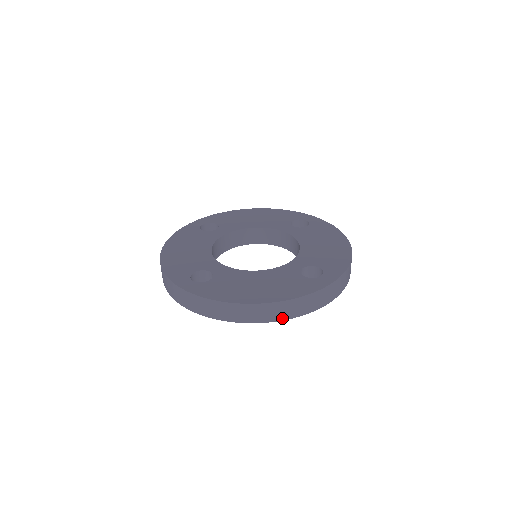
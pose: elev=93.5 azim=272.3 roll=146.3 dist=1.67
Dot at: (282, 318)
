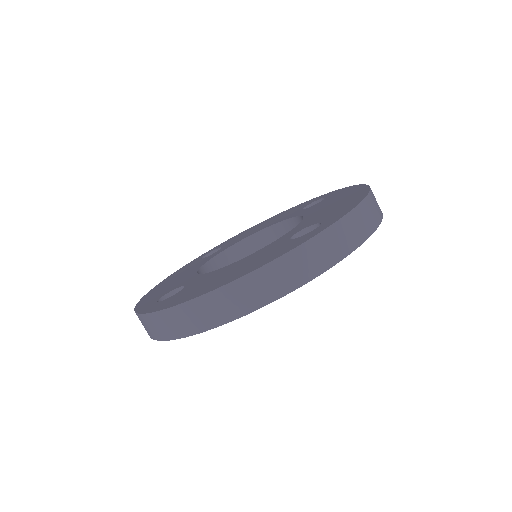
Dot at: (264, 301)
